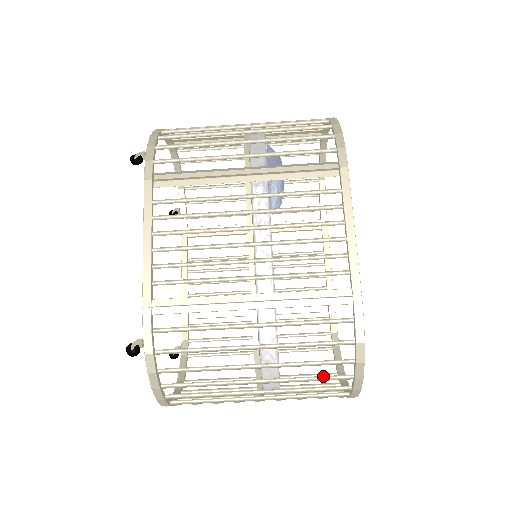
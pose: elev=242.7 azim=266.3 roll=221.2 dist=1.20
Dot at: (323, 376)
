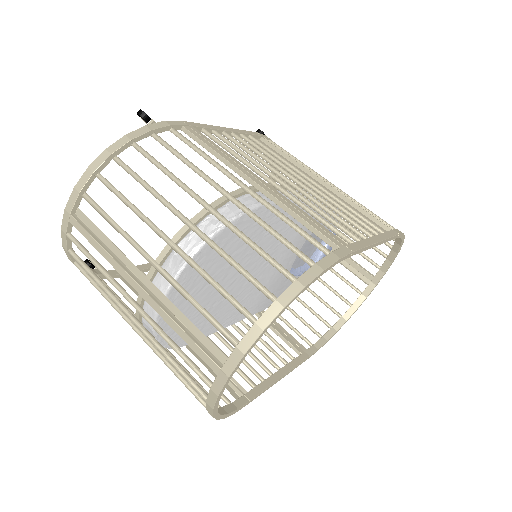
Dot at: (247, 275)
